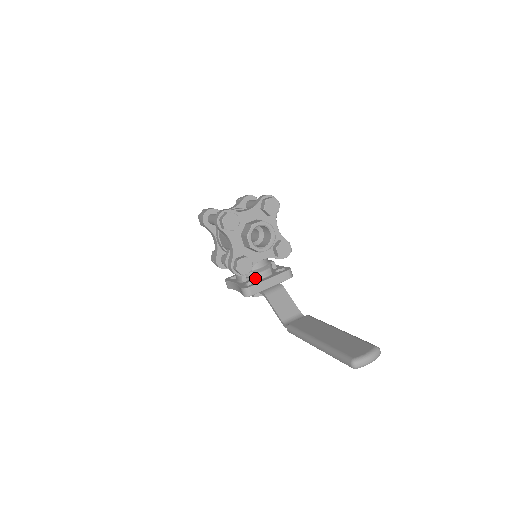
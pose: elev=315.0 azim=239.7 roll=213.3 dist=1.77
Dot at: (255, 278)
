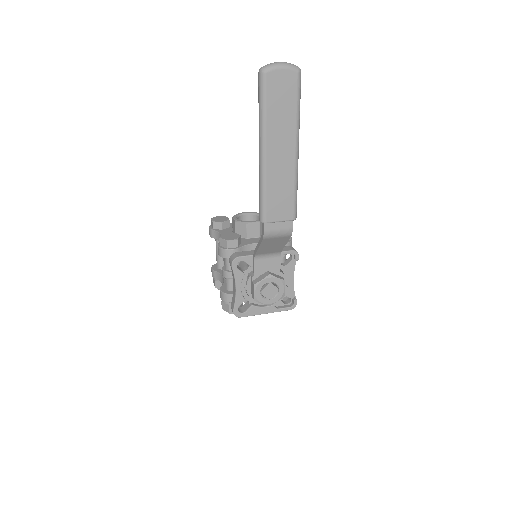
Dot at: occluded
